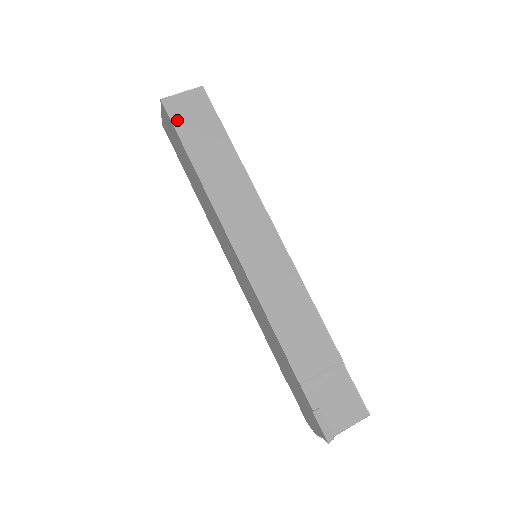
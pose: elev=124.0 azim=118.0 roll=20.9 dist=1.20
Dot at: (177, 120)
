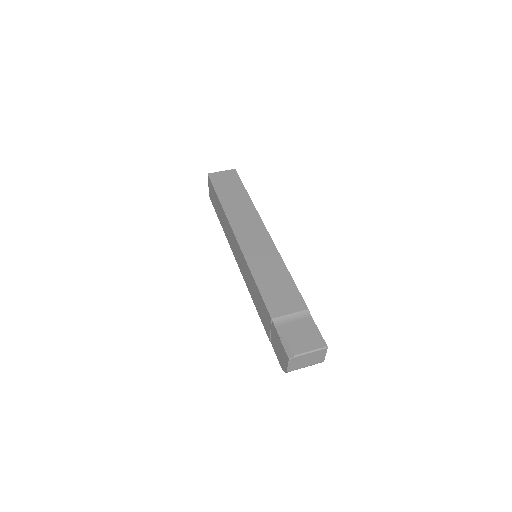
Dot at: (215, 182)
